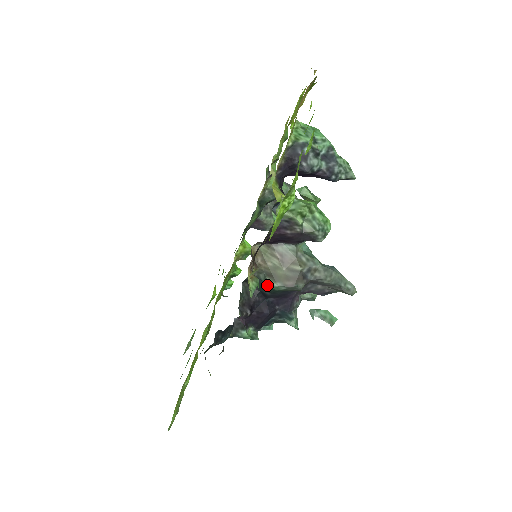
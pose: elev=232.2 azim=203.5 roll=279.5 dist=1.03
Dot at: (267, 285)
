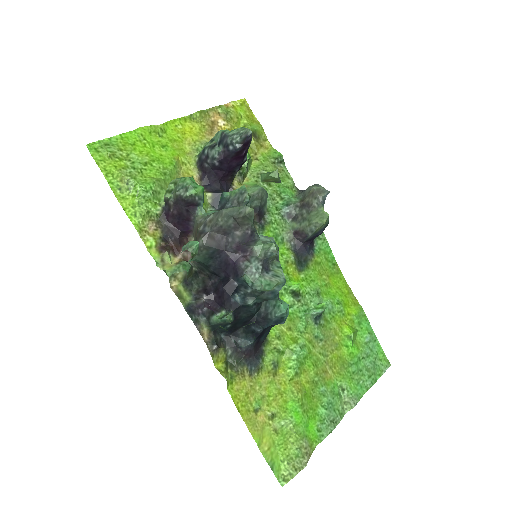
Dot at: (201, 263)
